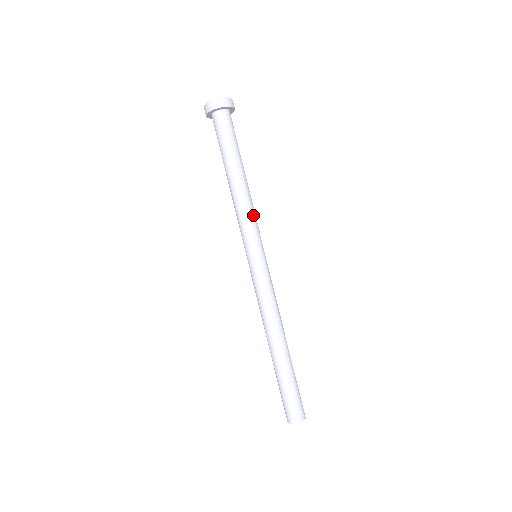
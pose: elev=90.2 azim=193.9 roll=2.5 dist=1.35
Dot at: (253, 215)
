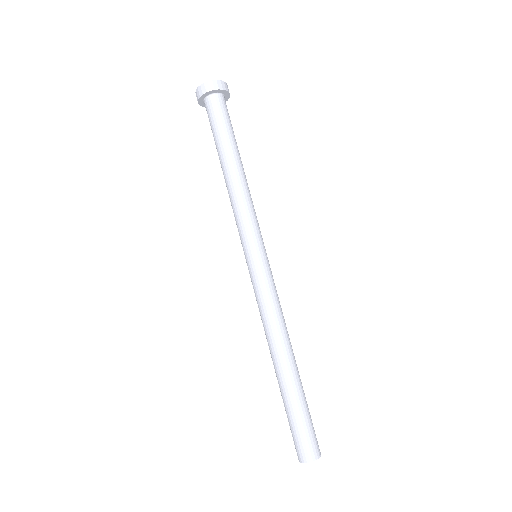
Dot at: (251, 208)
